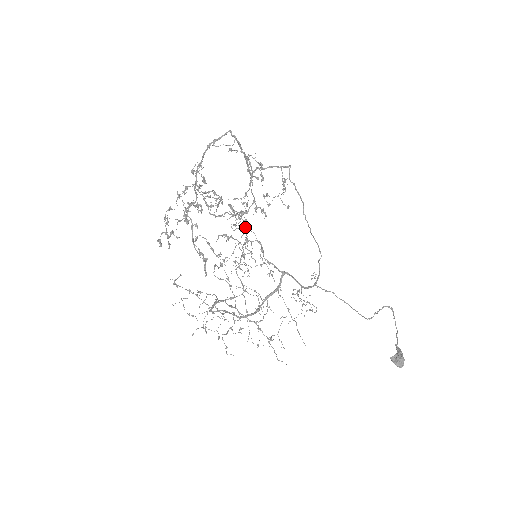
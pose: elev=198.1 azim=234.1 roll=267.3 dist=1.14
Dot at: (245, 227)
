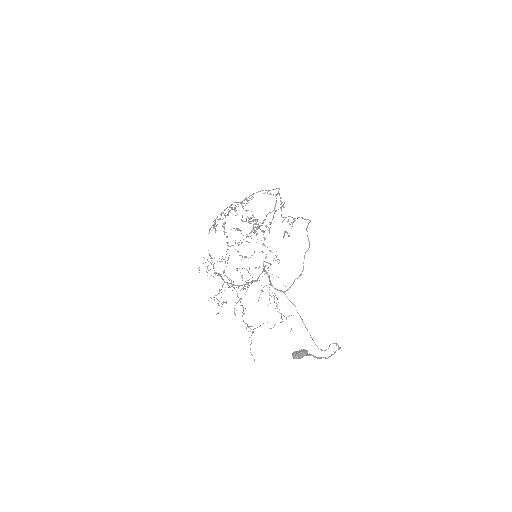
Dot at: (252, 231)
